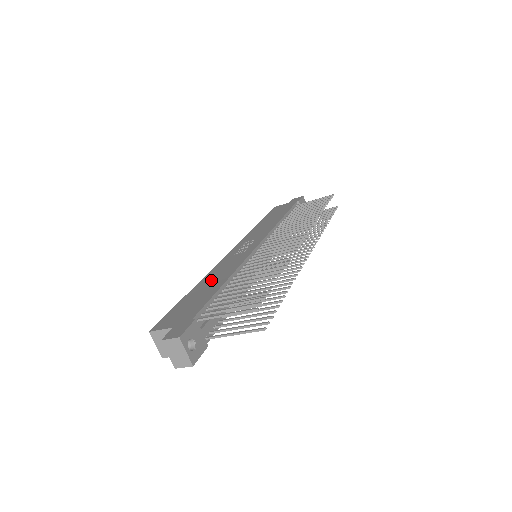
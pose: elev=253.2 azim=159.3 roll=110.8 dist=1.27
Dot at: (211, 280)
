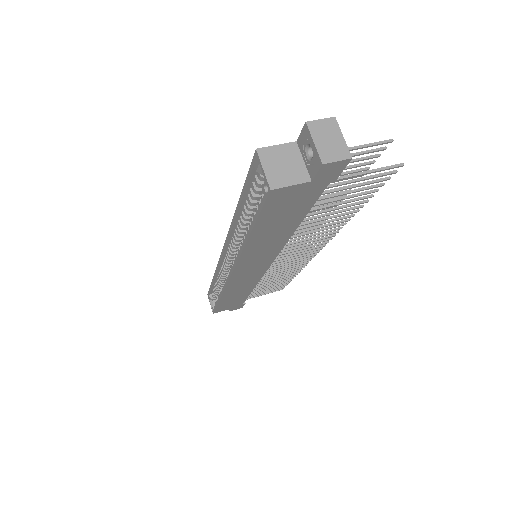
Dot at: occluded
